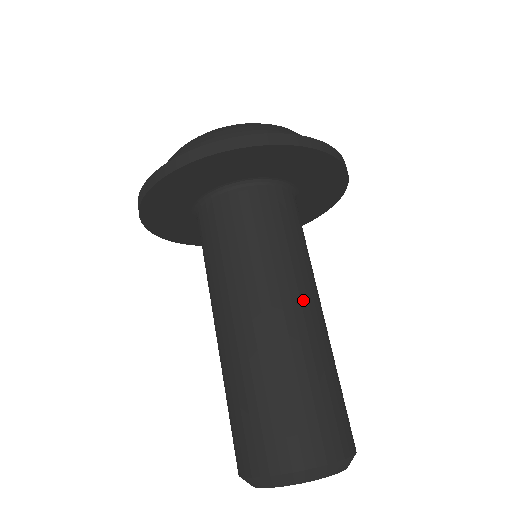
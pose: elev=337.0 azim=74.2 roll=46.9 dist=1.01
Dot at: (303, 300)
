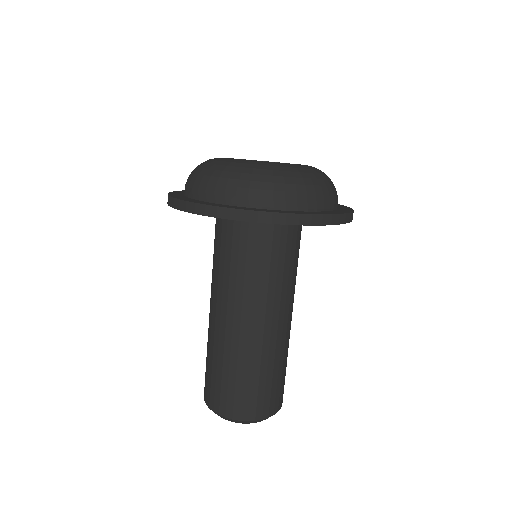
Dot at: (252, 319)
